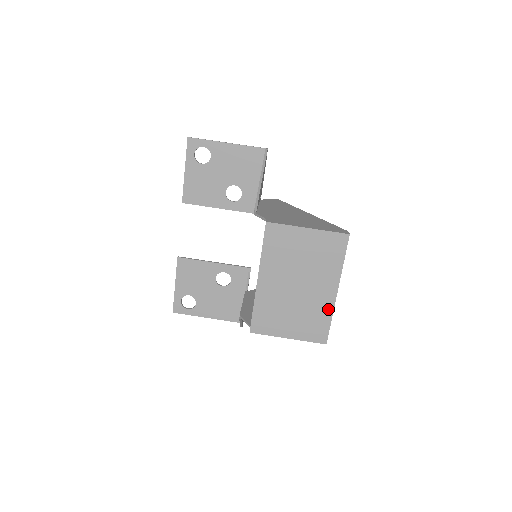
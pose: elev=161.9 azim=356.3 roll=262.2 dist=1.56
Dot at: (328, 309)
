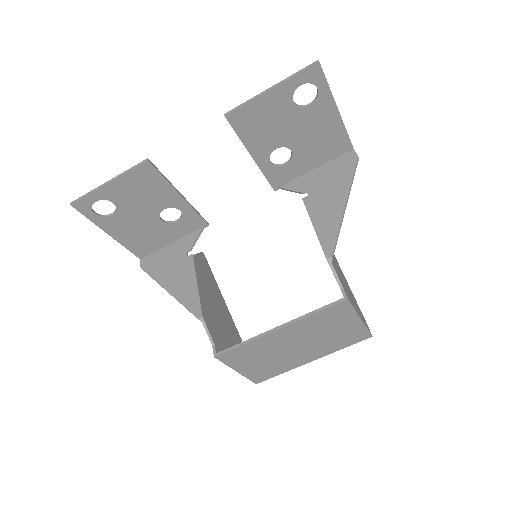
Dot at: (291, 367)
